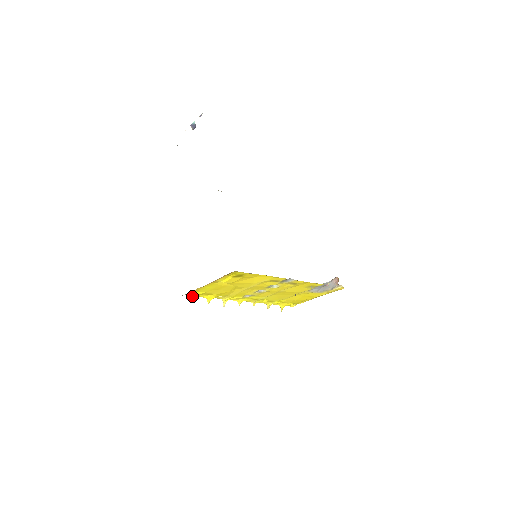
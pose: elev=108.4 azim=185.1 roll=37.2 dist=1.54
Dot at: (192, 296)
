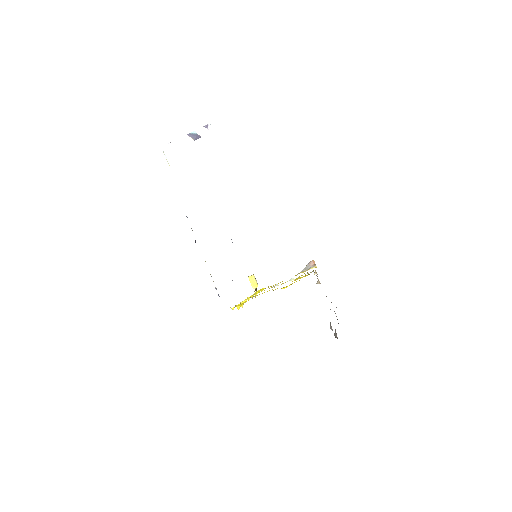
Dot at: occluded
